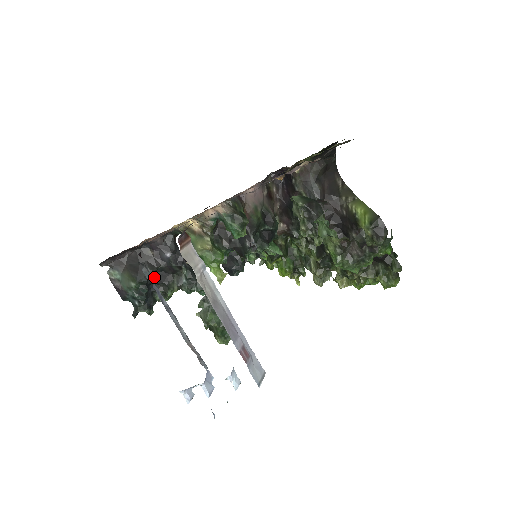
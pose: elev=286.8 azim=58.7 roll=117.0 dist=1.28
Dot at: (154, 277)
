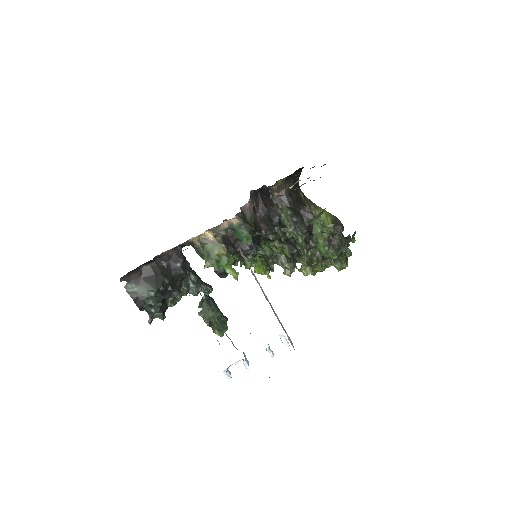
Dot at: (167, 285)
